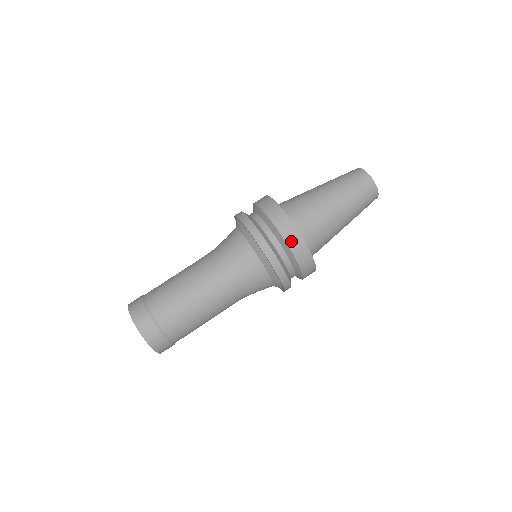
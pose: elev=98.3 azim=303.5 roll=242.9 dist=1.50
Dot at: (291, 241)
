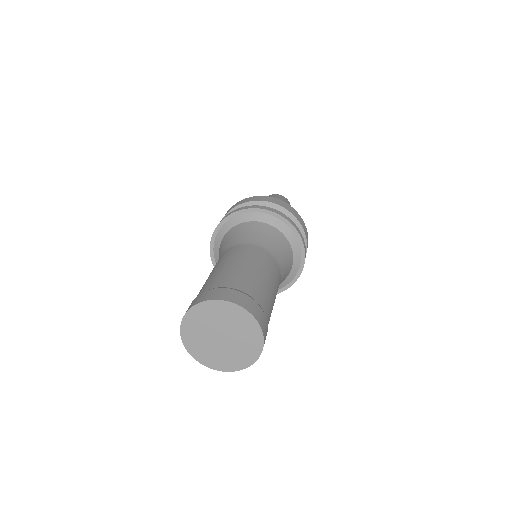
Dot at: (305, 230)
